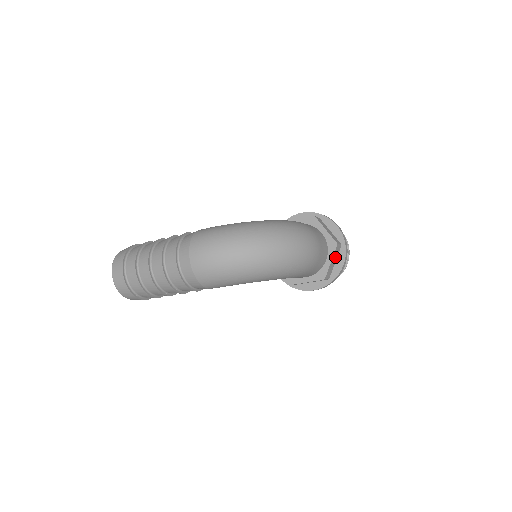
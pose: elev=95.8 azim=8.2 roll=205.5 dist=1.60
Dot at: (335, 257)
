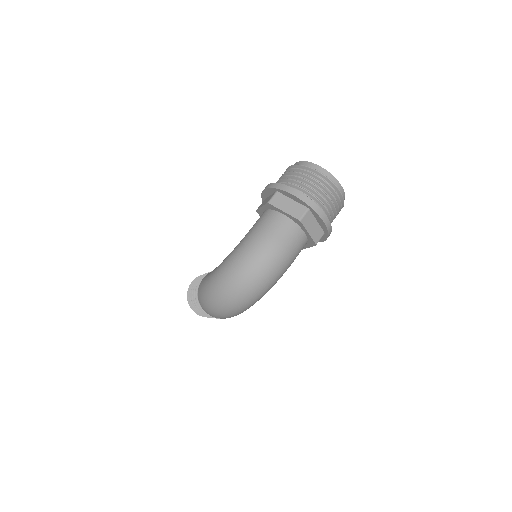
Dot at: (311, 222)
